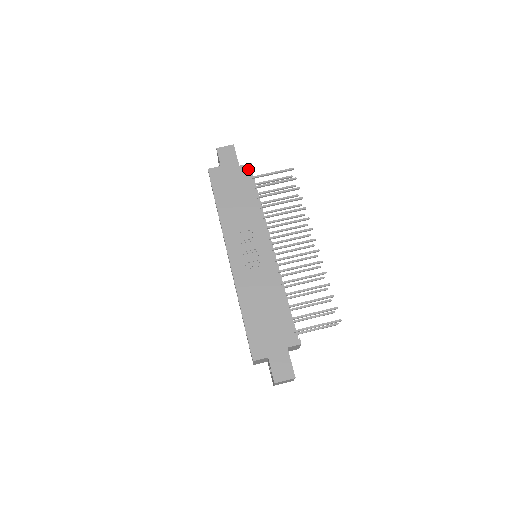
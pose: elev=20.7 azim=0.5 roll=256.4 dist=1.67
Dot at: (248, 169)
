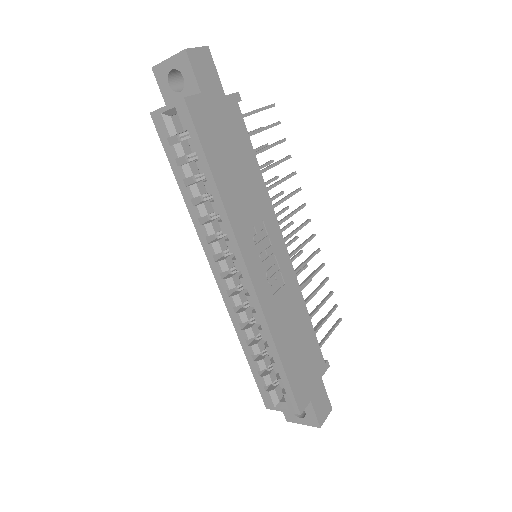
Dot at: (237, 104)
